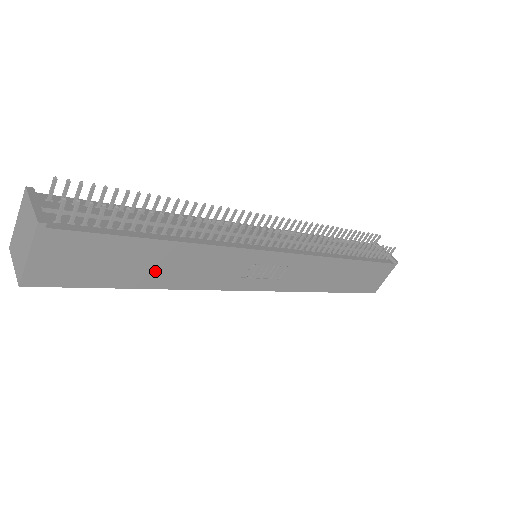
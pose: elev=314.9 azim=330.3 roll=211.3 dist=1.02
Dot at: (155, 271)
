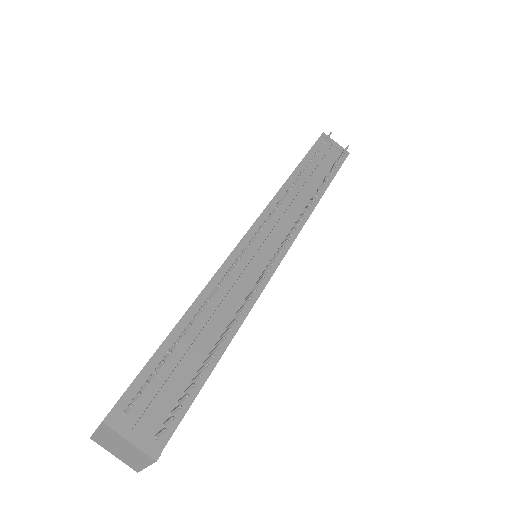
Dot at: occluded
